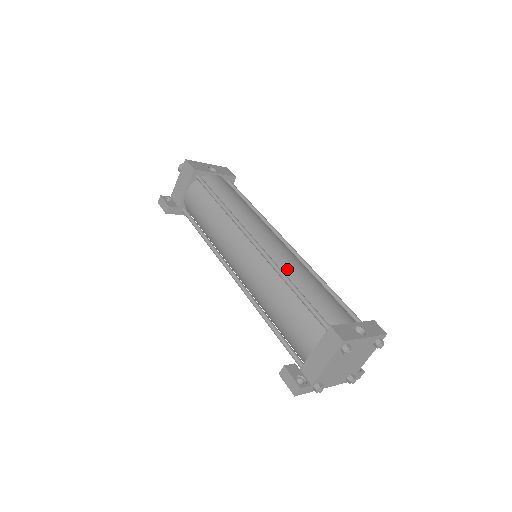
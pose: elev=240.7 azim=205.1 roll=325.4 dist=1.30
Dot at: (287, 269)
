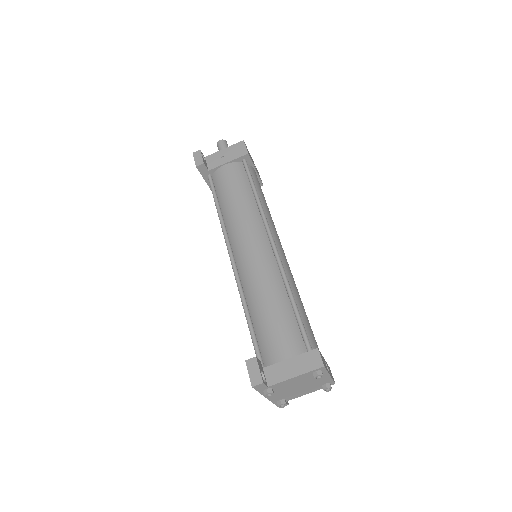
Dot at: (290, 283)
